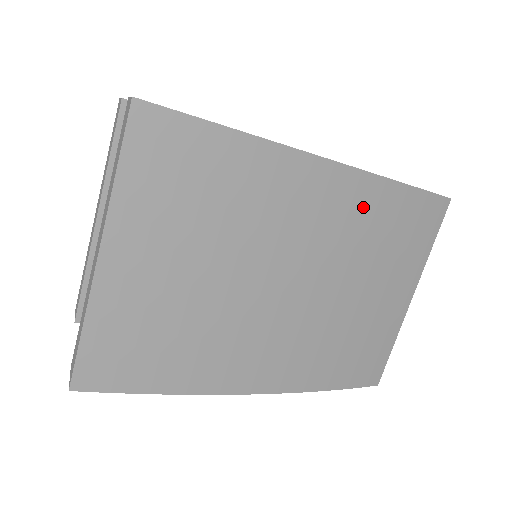
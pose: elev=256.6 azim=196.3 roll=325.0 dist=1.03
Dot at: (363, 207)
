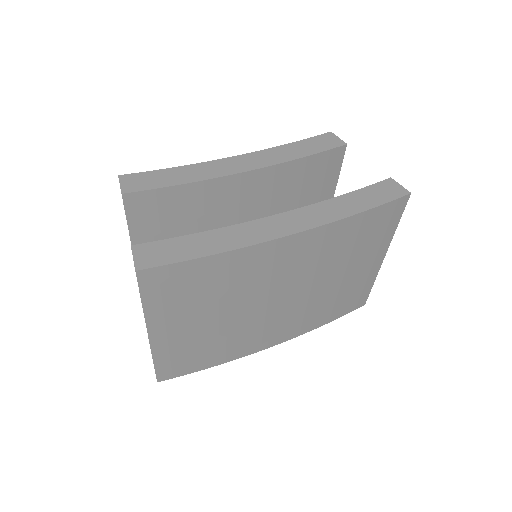
Dot at: (326, 242)
